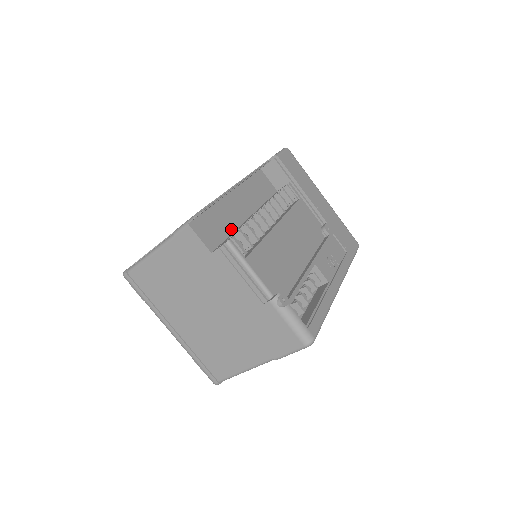
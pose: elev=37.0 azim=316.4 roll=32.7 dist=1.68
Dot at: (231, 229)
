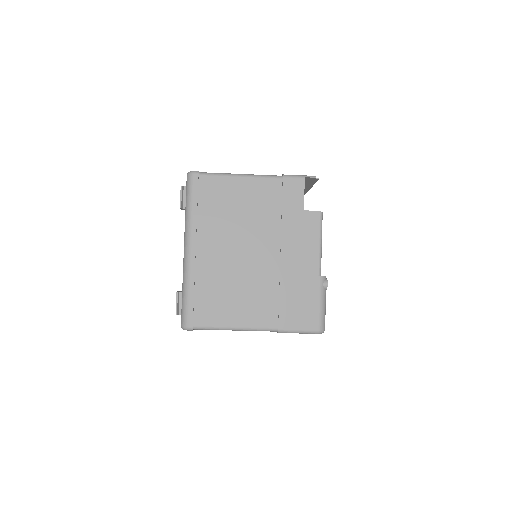
Dot at: occluded
